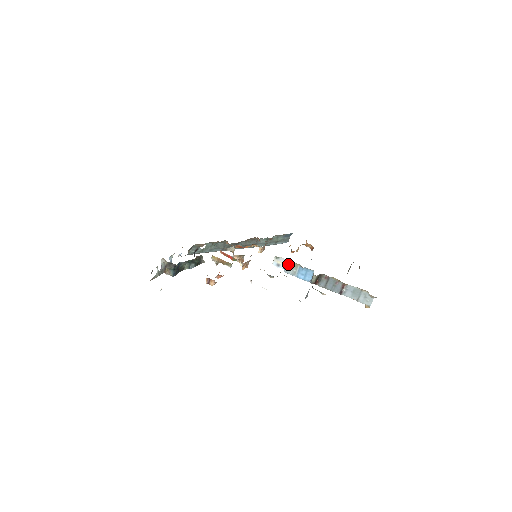
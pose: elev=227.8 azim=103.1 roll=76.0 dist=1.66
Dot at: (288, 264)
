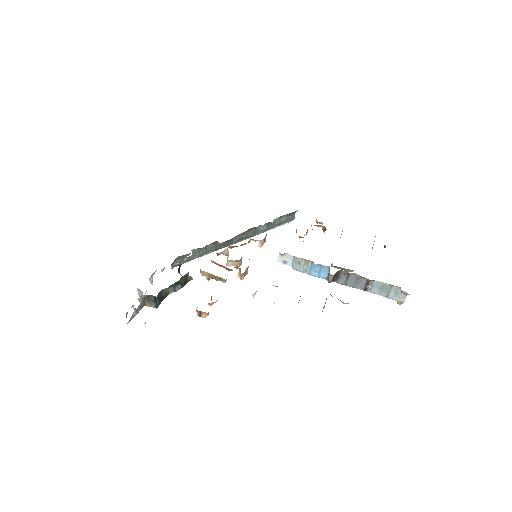
Dot at: (297, 261)
